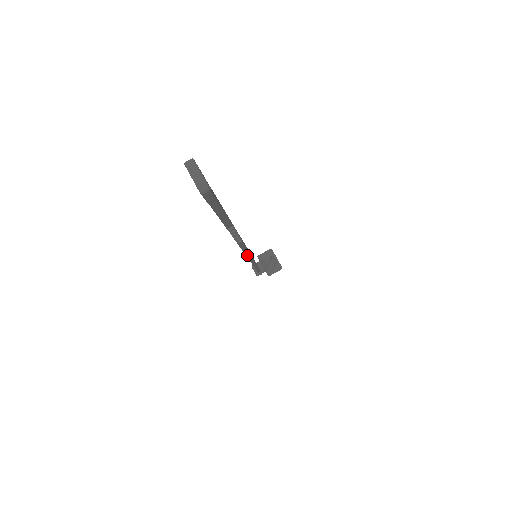
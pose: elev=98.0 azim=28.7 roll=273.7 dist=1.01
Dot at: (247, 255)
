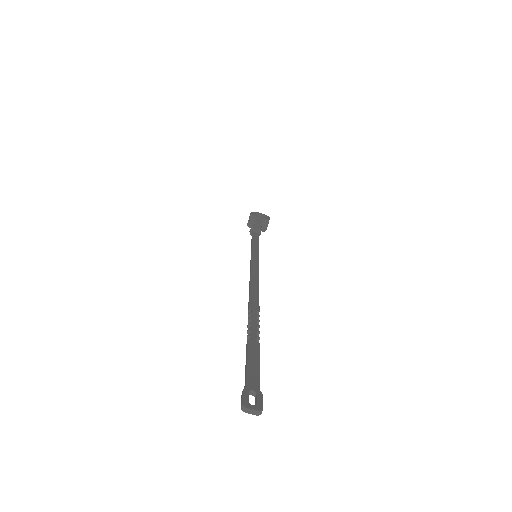
Dot at: (258, 283)
